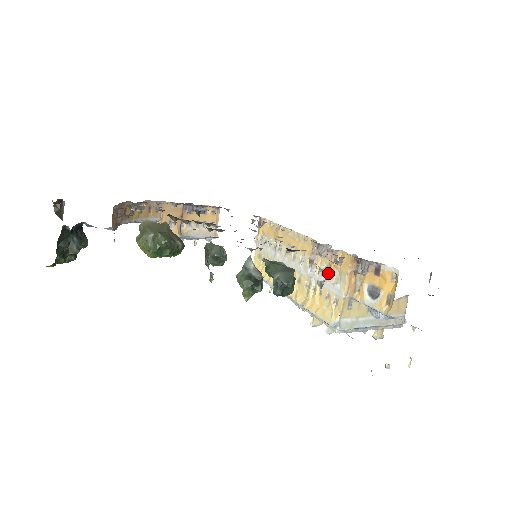
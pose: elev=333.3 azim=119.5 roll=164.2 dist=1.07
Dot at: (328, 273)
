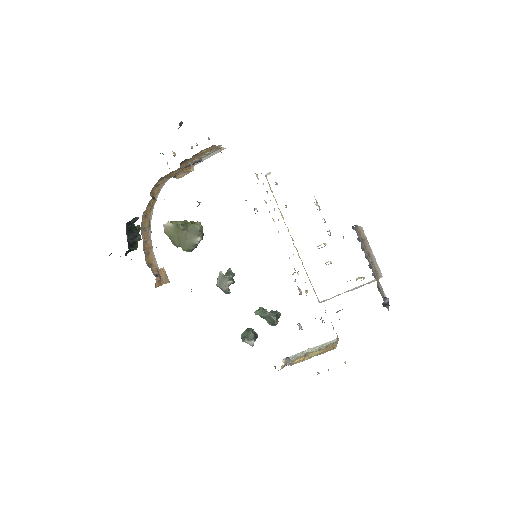
Dot at: occluded
